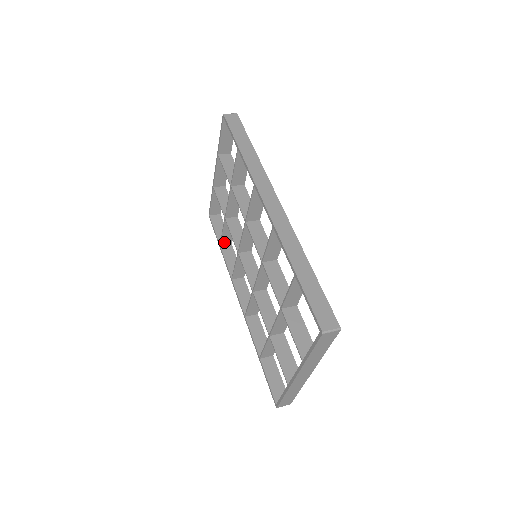
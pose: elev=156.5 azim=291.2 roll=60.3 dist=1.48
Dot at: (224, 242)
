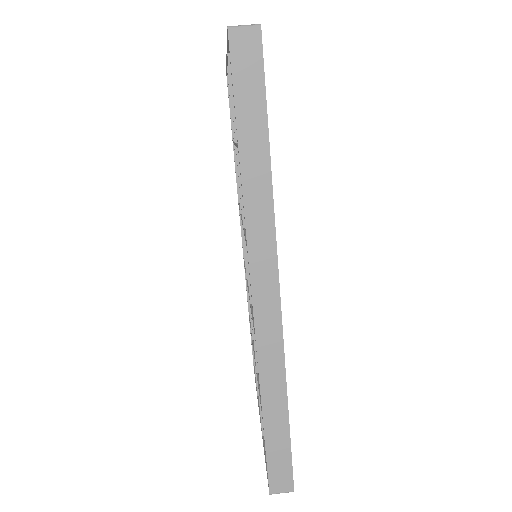
Dot at: occluded
